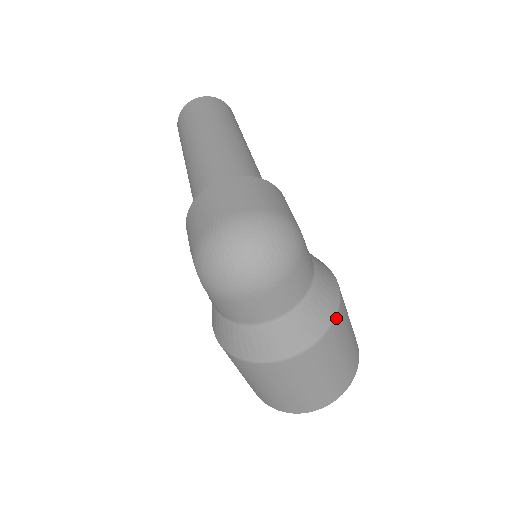
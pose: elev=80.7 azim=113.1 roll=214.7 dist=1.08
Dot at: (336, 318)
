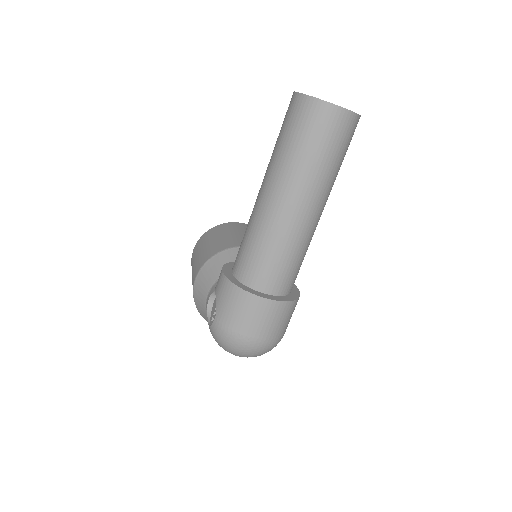
Dot at: occluded
